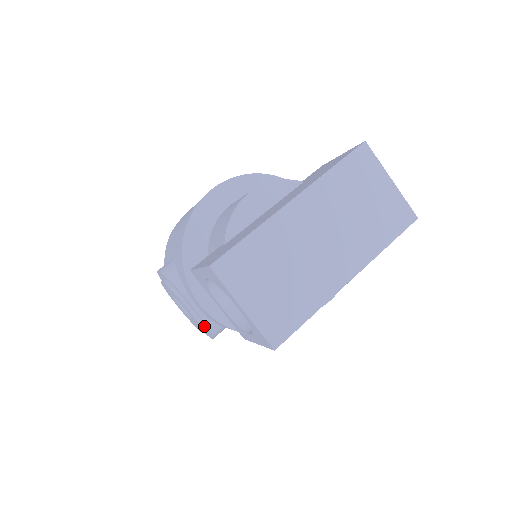
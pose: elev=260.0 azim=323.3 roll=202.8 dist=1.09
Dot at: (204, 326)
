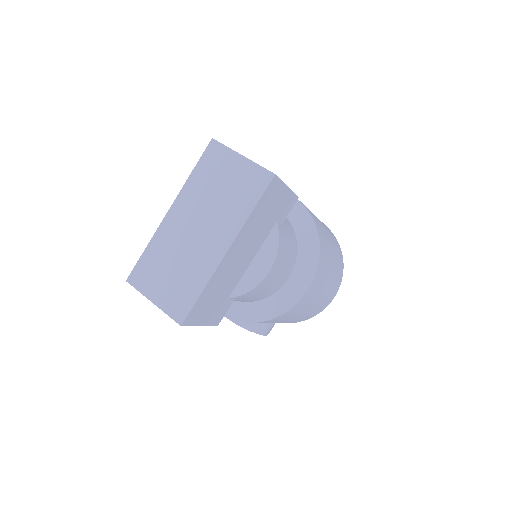
Dot at: occluded
